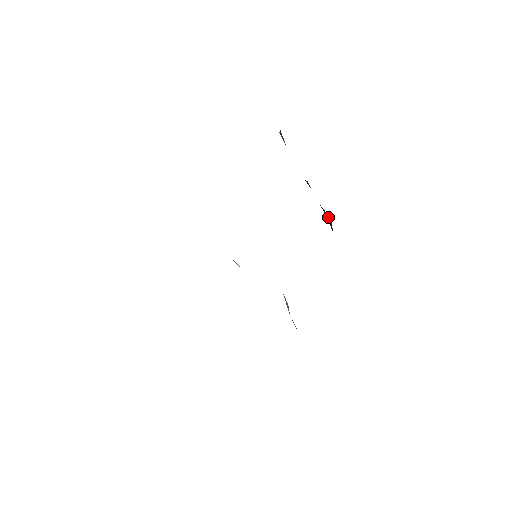
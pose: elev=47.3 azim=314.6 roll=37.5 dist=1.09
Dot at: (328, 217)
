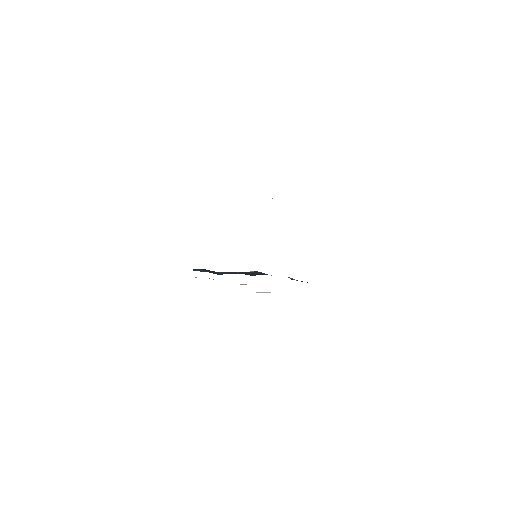
Dot at: occluded
